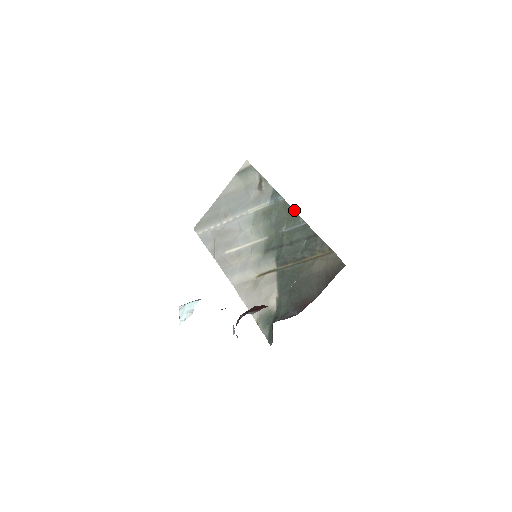
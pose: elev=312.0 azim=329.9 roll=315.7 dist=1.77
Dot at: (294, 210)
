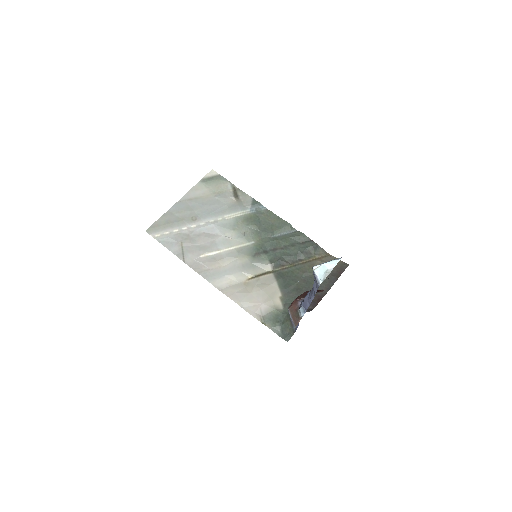
Dot at: occluded
